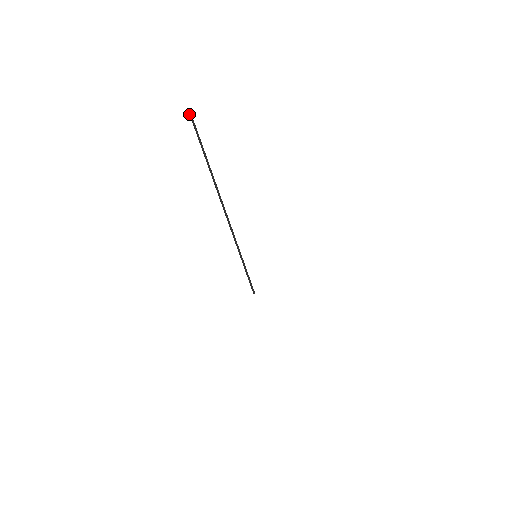
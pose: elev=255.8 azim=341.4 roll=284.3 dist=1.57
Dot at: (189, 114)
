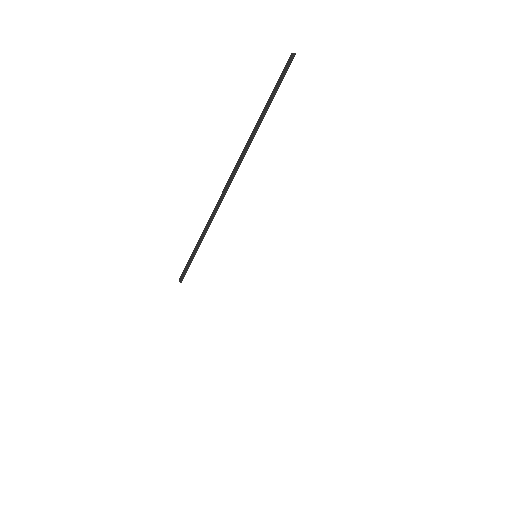
Dot at: (292, 53)
